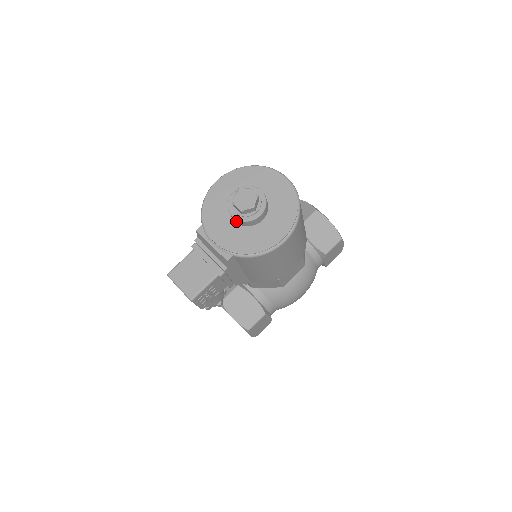
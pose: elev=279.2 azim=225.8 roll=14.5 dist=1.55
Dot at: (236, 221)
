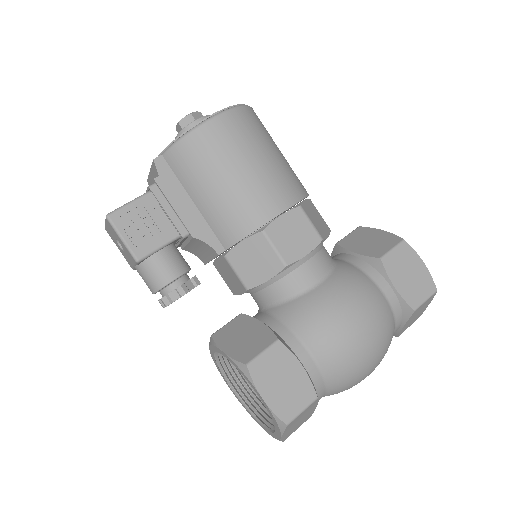
Dot at: occluded
